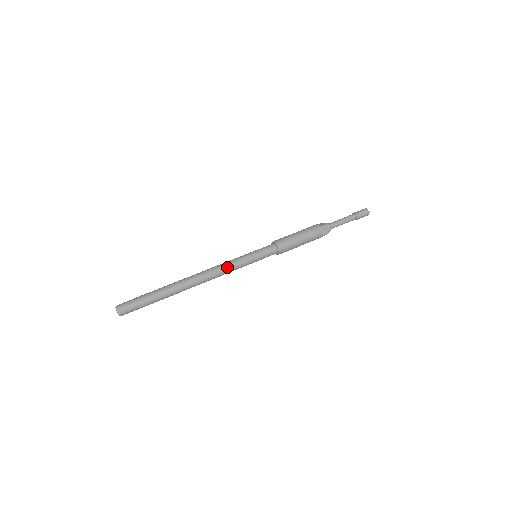
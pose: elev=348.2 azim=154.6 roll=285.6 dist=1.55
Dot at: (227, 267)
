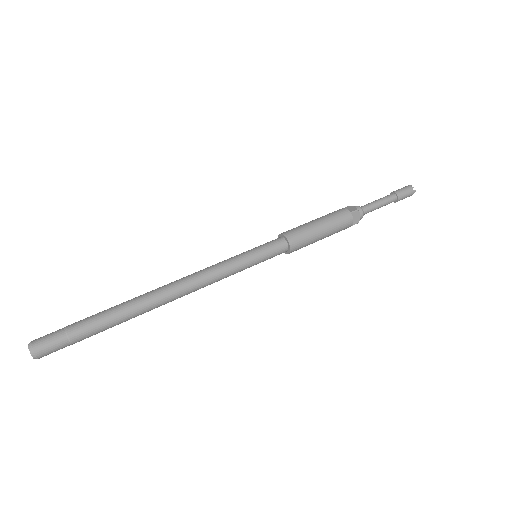
Dot at: (213, 275)
